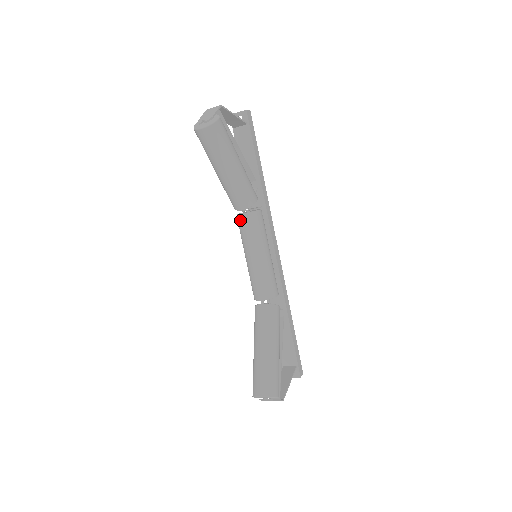
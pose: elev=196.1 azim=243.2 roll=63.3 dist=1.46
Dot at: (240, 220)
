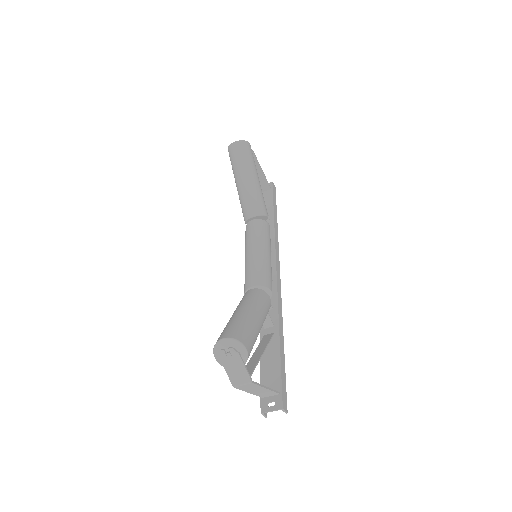
Dot at: (248, 226)
